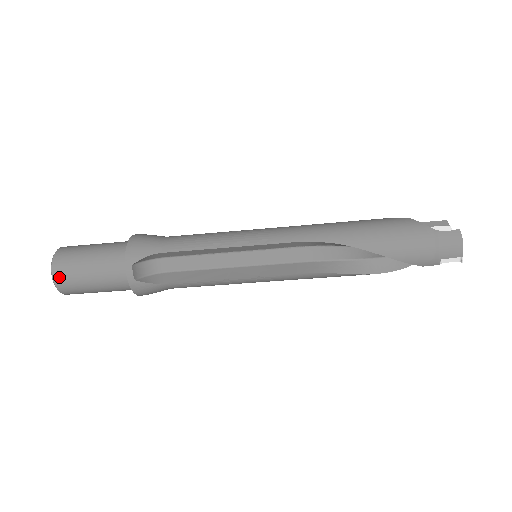
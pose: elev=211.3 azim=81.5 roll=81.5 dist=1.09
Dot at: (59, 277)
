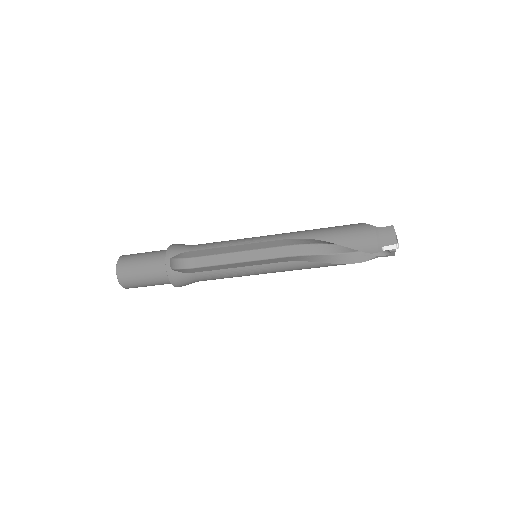
Dot at: (121, 271)
